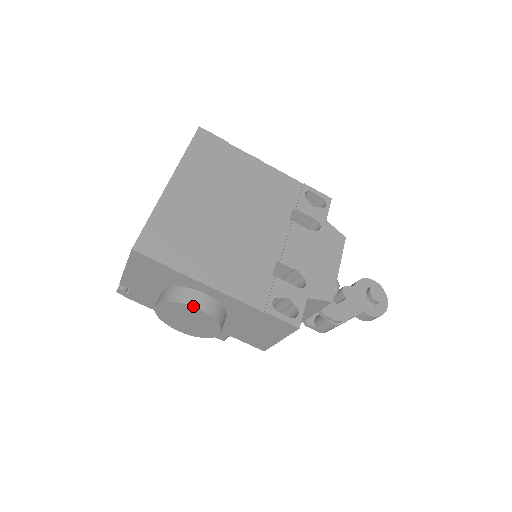
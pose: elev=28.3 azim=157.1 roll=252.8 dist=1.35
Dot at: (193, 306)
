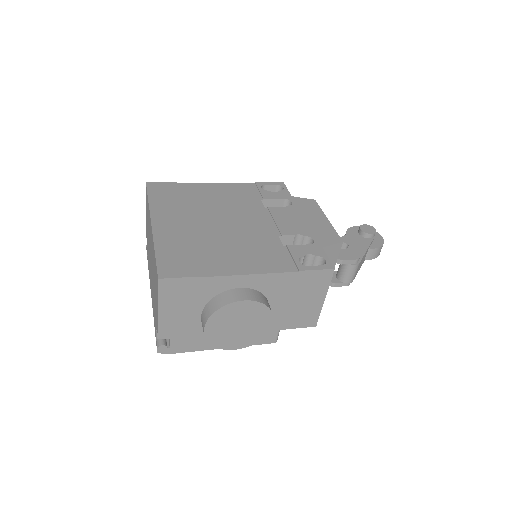
Dot at: (239, 301)
